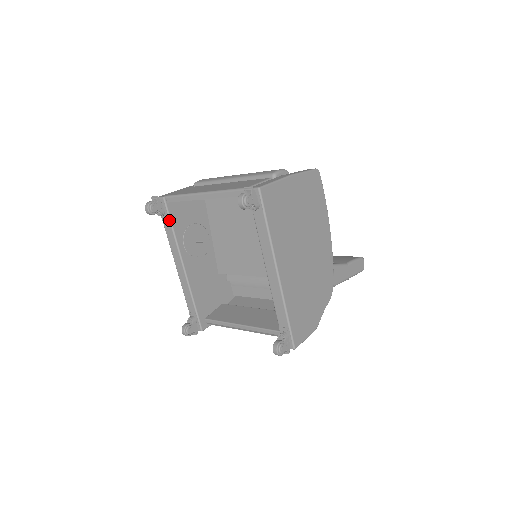
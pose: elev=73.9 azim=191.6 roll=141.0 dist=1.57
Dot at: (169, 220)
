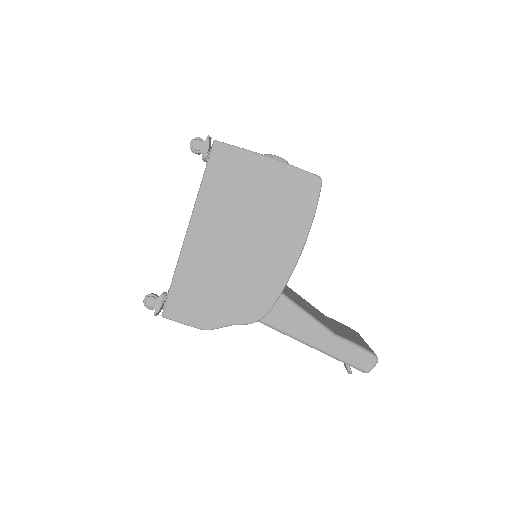
Dot at: occluded
